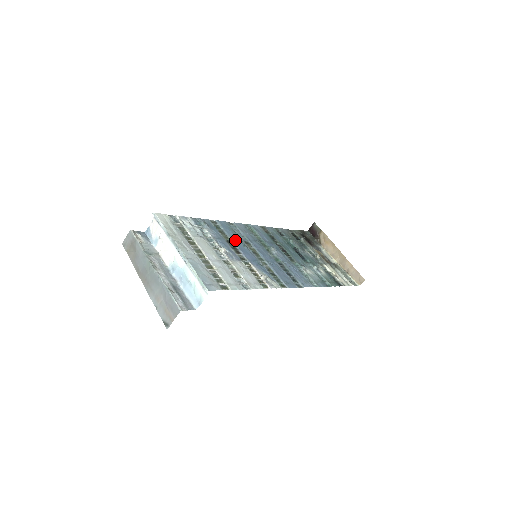
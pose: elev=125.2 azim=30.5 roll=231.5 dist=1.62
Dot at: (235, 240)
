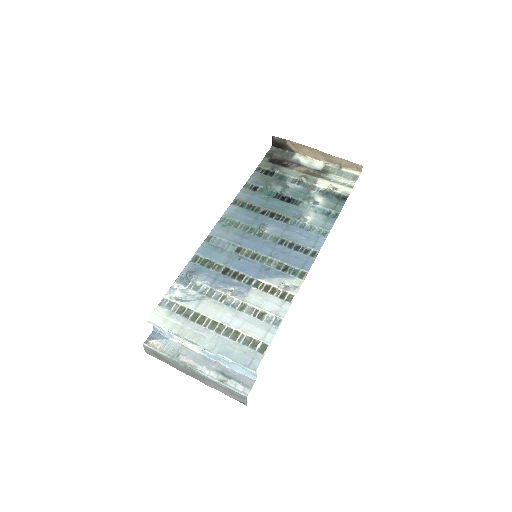
Dot at: (227, 262)
